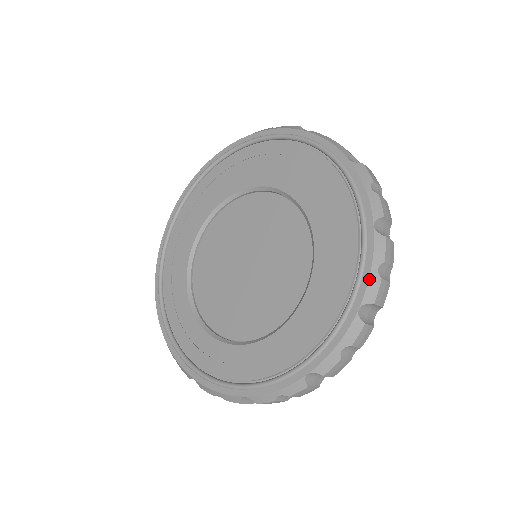
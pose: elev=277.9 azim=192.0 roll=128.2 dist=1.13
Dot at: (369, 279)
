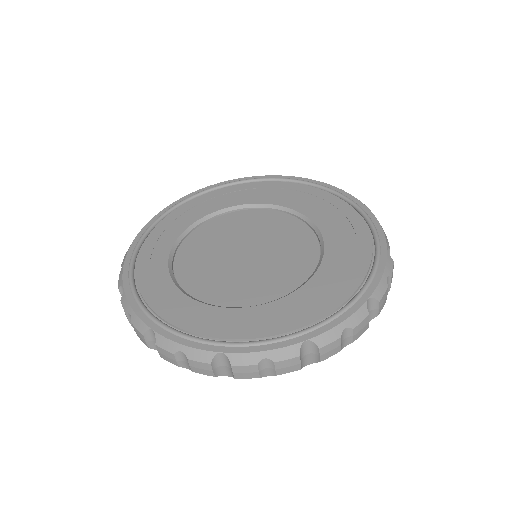
Dot at: (333, 328)
